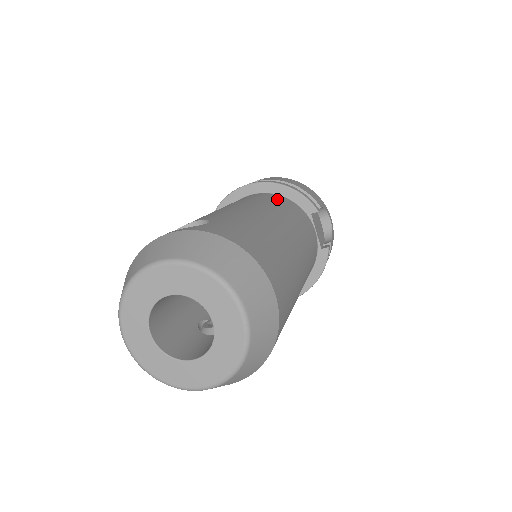
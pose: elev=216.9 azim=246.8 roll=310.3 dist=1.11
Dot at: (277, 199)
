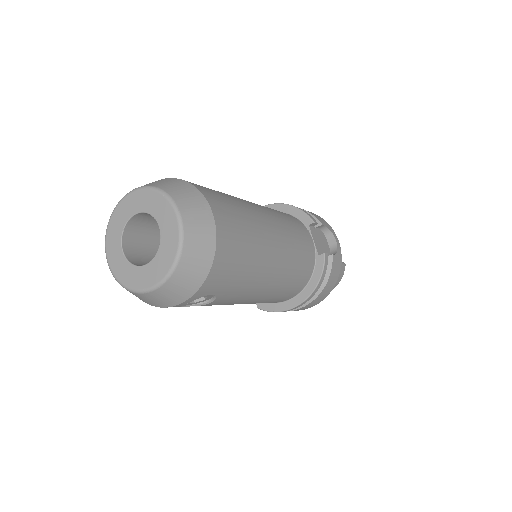
Dot at: occluded
